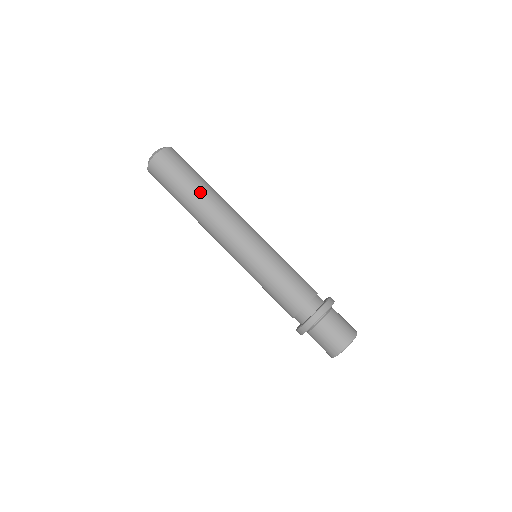
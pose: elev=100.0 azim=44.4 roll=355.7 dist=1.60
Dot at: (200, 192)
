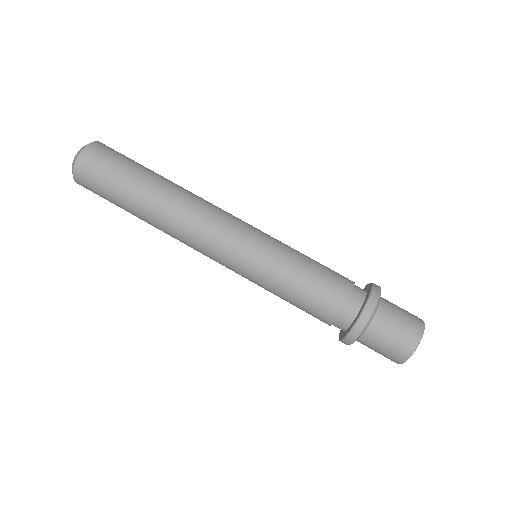
Dot at: (163, 181)
